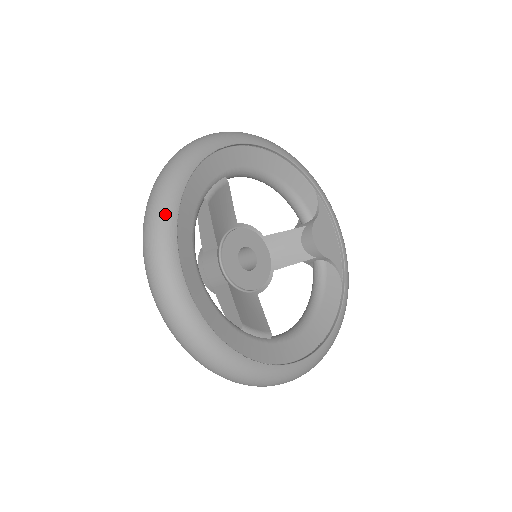
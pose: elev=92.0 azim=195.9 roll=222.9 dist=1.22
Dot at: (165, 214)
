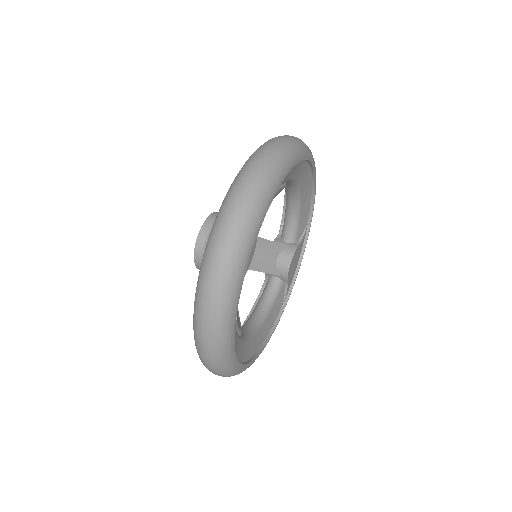
Dot at: (263, 202)
